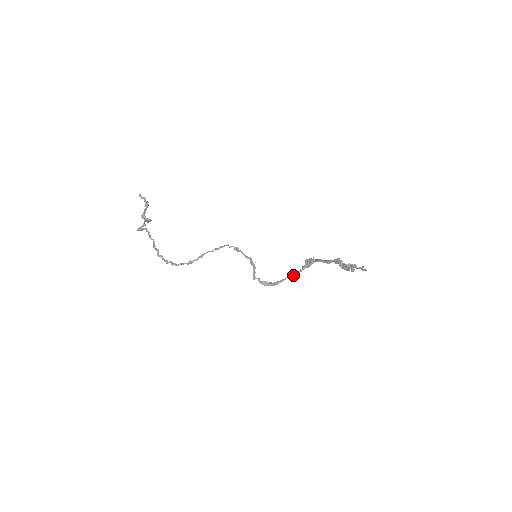
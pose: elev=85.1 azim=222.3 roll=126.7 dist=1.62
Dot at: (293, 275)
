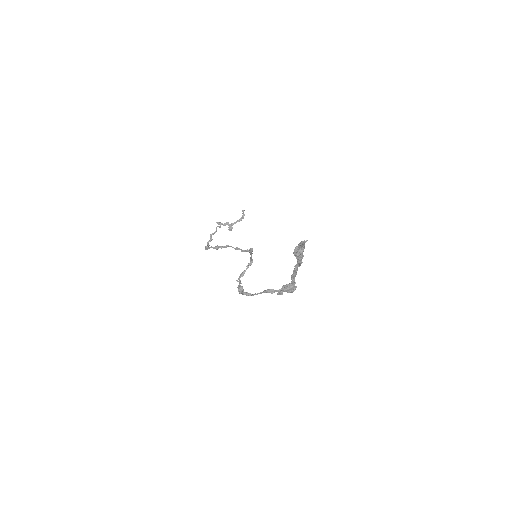
Dot at: (266, 290)
